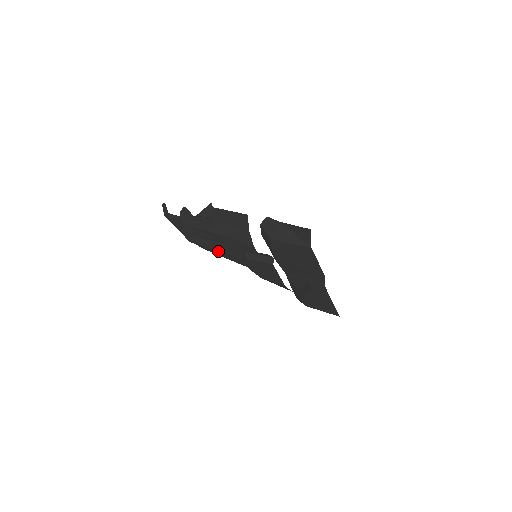
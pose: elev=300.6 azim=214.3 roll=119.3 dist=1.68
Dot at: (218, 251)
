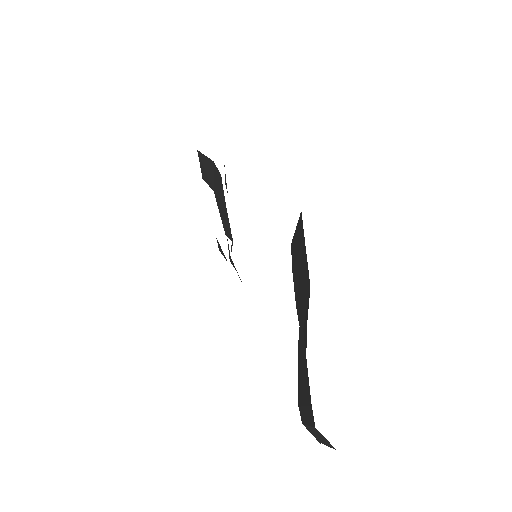
Dot at: occluded
